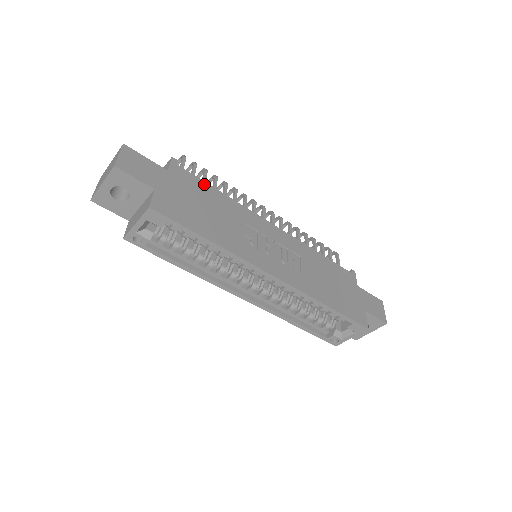
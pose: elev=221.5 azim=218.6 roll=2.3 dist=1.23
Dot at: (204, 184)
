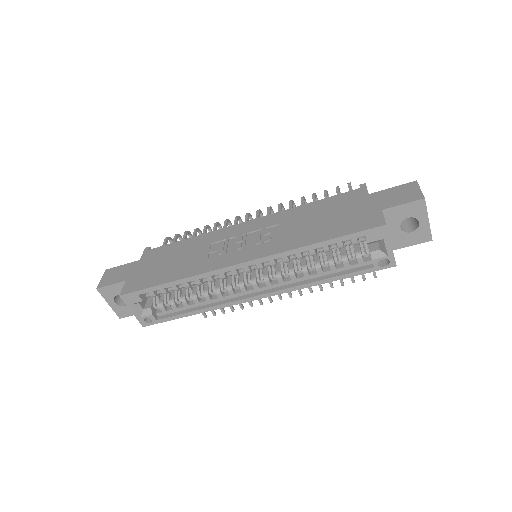
Dot at: (172, 245)
